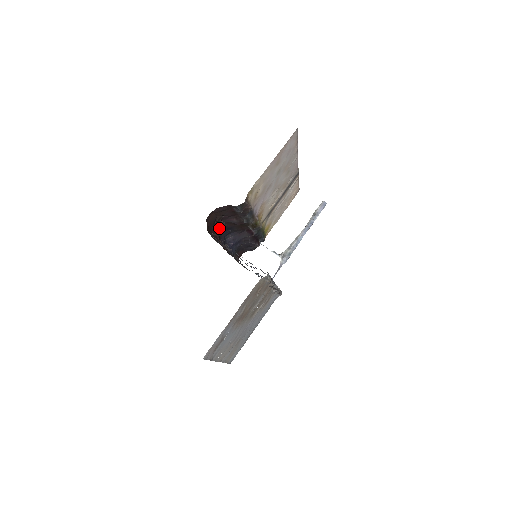
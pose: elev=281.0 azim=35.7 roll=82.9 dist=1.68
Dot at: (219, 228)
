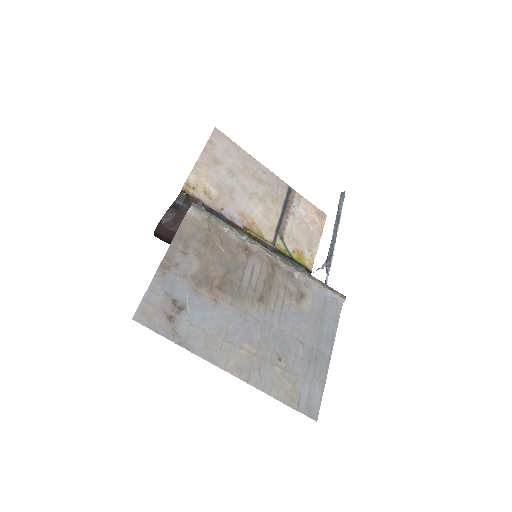
Dot at: occluded
